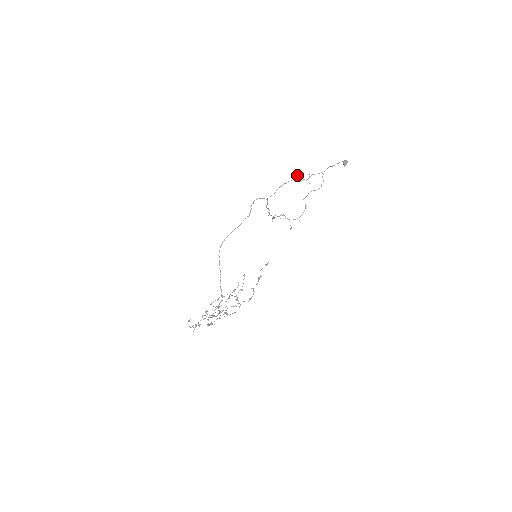
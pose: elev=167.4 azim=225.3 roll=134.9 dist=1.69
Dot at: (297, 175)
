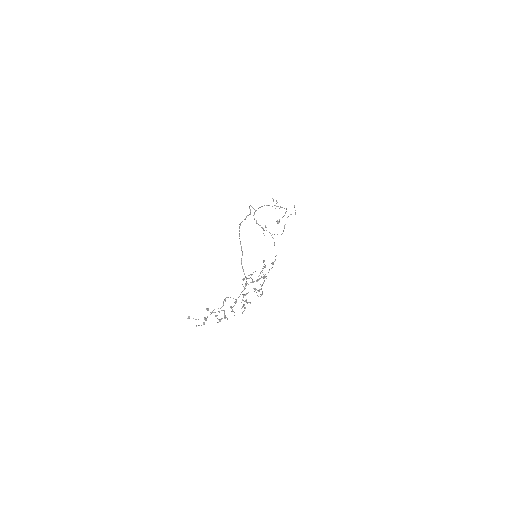
Dot at: occluded
